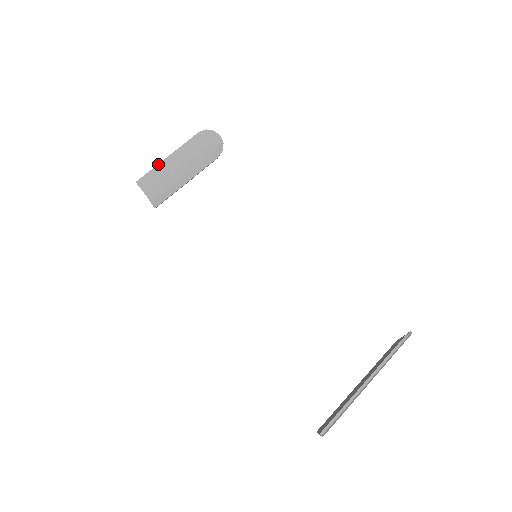
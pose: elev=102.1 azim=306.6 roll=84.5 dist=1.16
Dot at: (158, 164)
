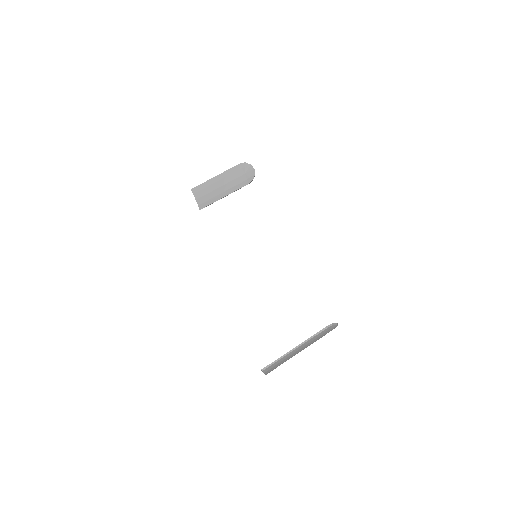
Dot at: (208, 180)
